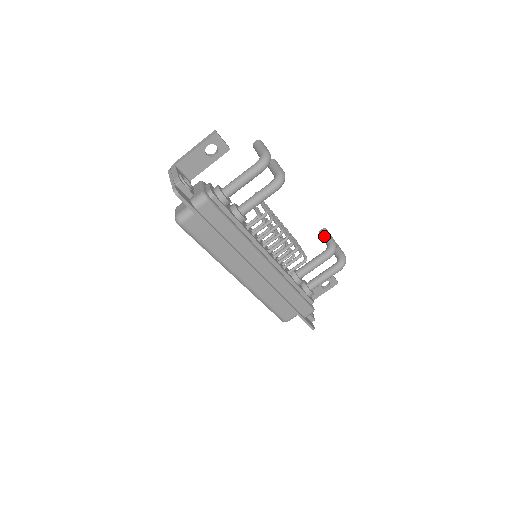
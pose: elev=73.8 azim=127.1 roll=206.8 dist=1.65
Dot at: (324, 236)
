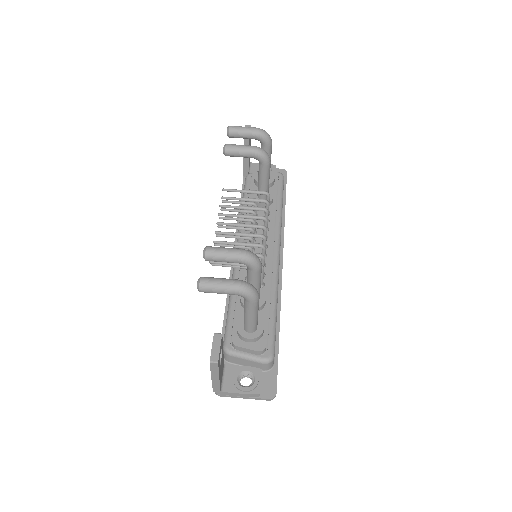
Dot at: occluded
